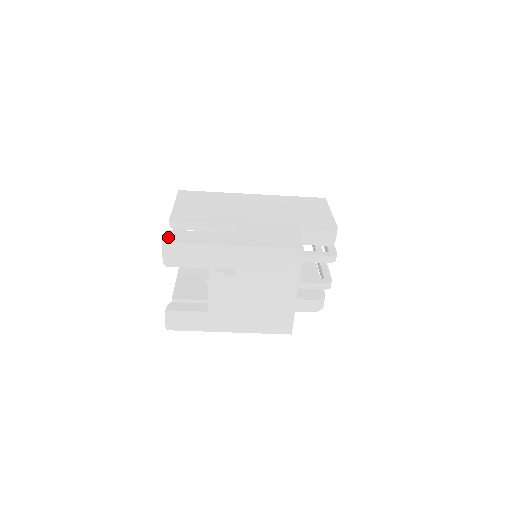
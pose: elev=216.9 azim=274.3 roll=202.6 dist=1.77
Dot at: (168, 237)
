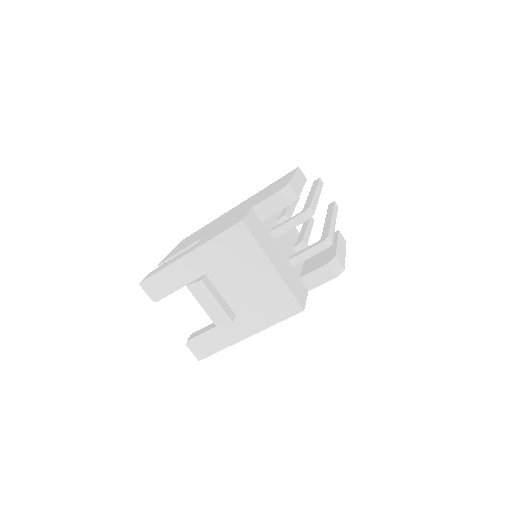
Dot at: (146, 277)
